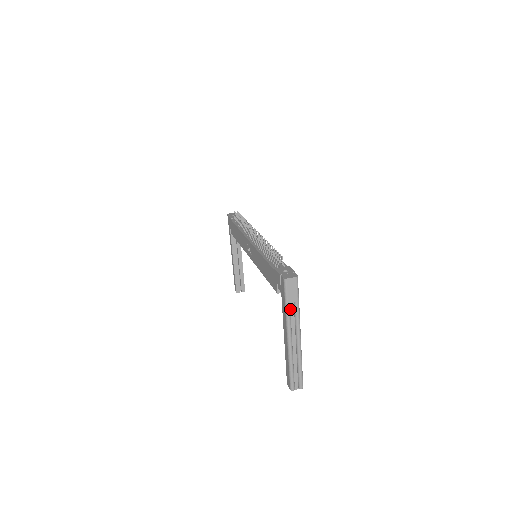
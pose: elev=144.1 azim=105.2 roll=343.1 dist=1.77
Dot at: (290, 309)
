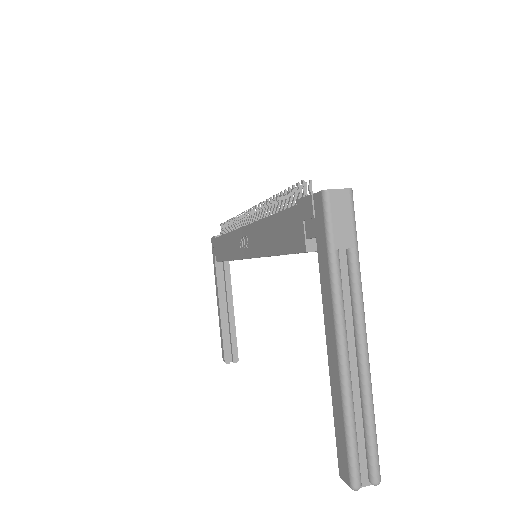
Dot at: (339, 269)
